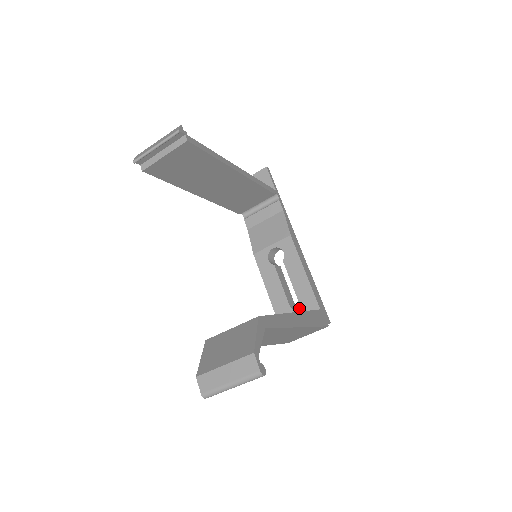
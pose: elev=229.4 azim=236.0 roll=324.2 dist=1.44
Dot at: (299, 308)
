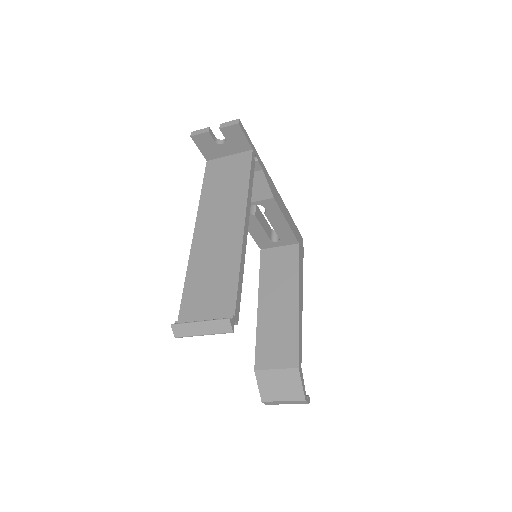
Dot at: (279, 242)
